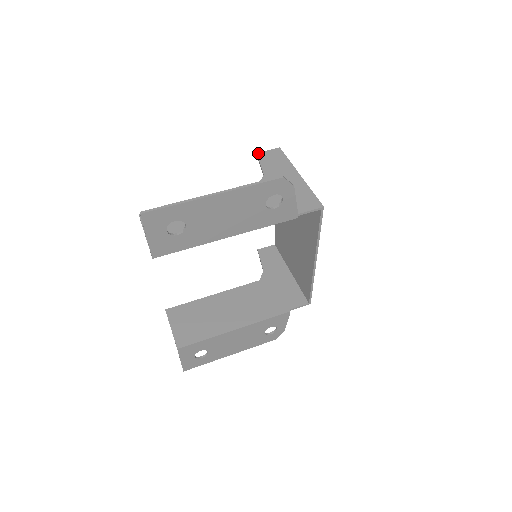
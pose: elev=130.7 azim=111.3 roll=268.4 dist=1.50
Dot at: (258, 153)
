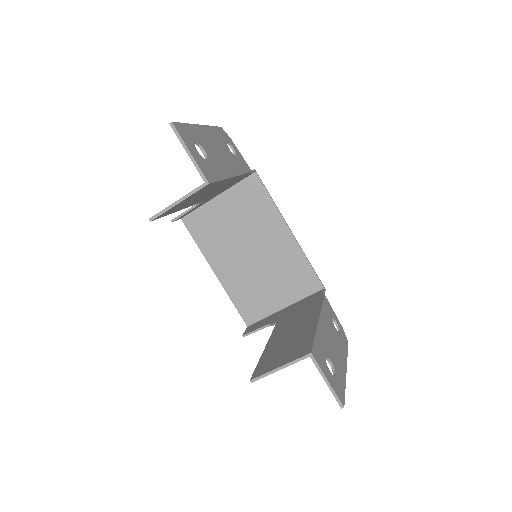
Dot at: (172, 219)
